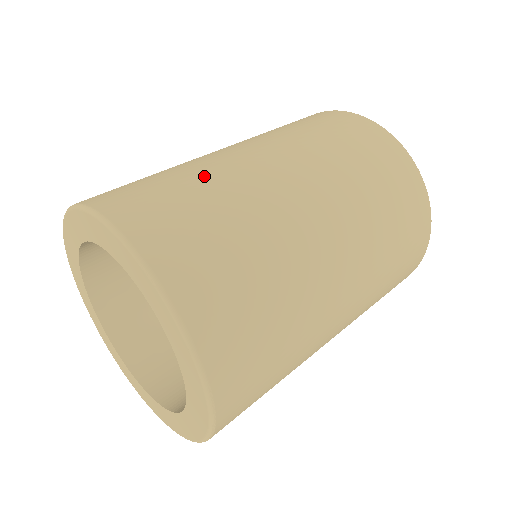
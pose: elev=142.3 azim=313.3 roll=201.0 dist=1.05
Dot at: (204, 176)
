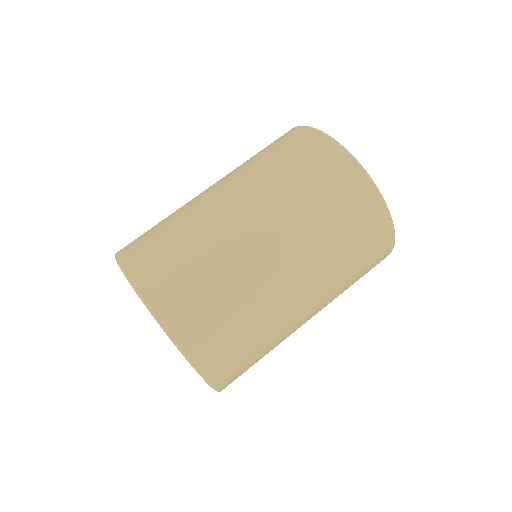
Dot at: (228, 275)
